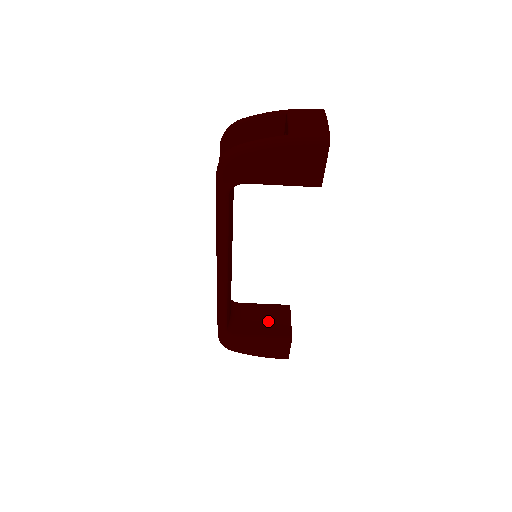
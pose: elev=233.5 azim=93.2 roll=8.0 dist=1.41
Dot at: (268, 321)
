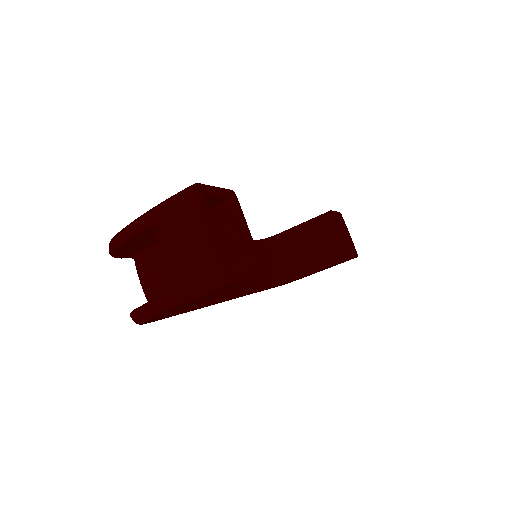
Dot at: (315, 246)
